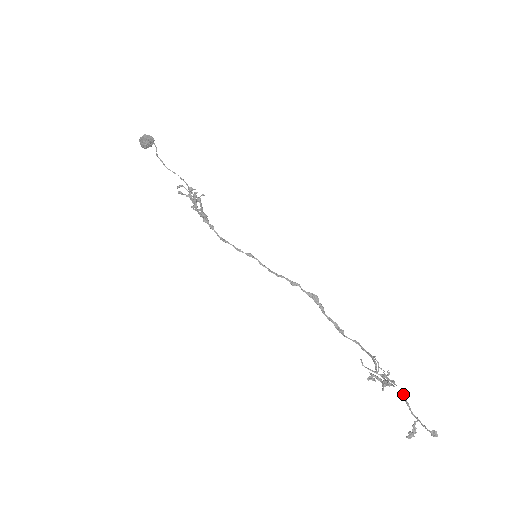
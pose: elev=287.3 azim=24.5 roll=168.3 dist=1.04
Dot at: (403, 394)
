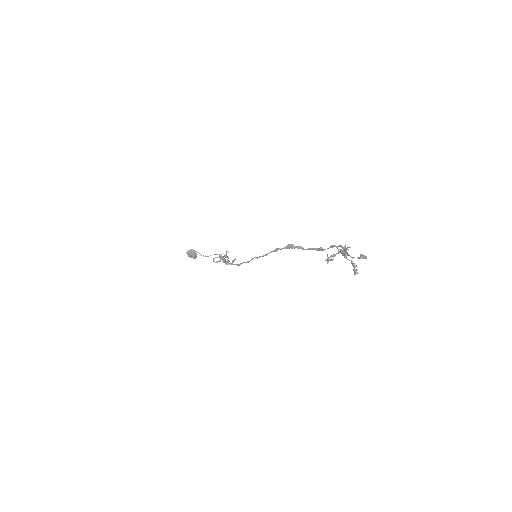
Dot at: (345, 251)
